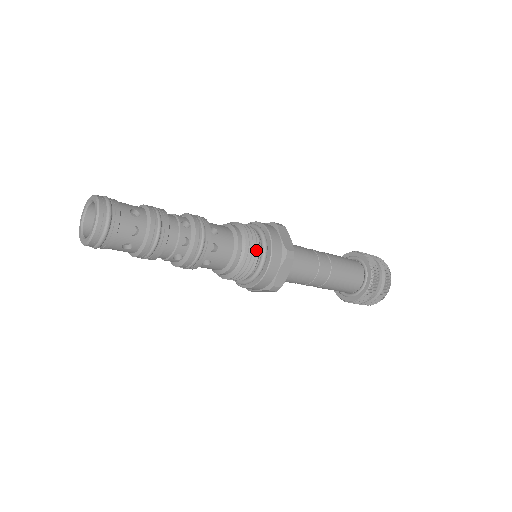
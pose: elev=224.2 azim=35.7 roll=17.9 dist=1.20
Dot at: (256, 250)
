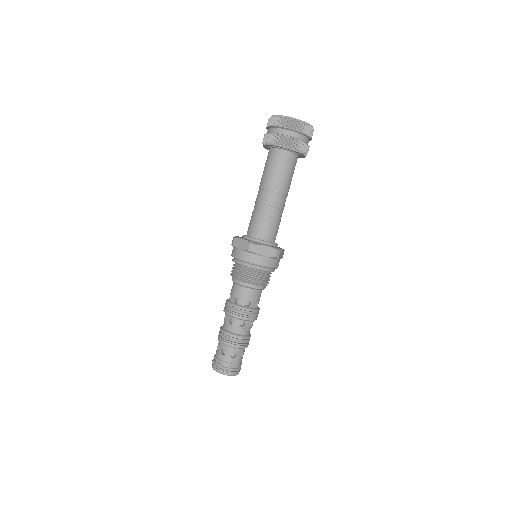
Dot at: (266, 277)
